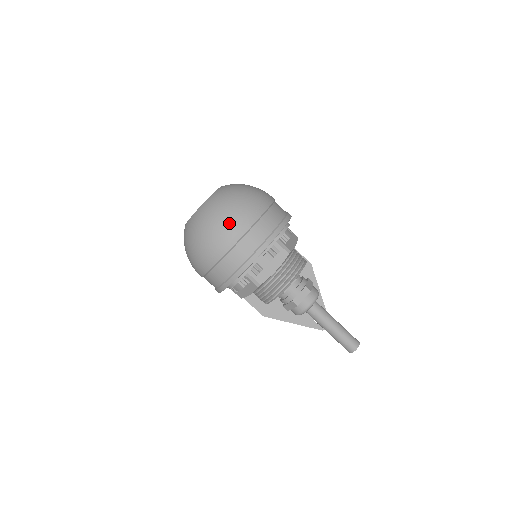
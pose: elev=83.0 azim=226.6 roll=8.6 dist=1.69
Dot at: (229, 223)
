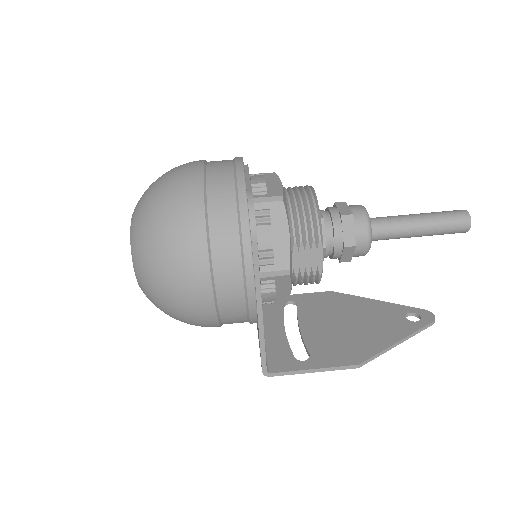
Dot at: (176, 170)
